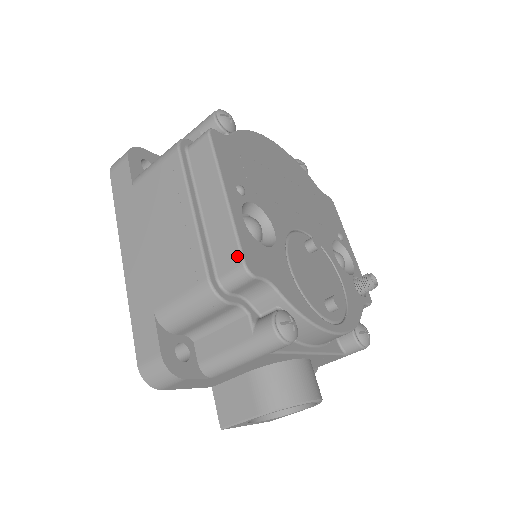
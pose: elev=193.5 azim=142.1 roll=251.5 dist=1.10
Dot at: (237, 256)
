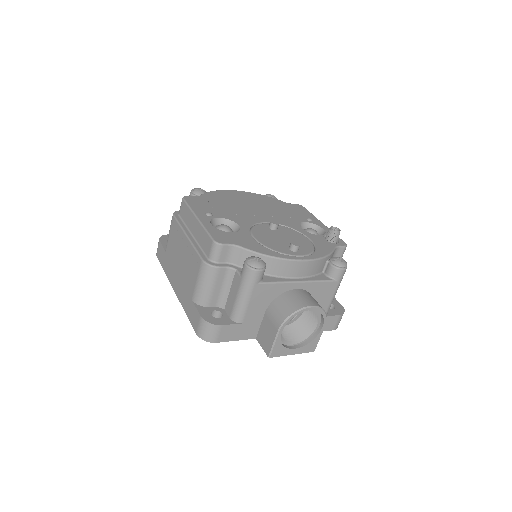
Dot at: (210, 240)
